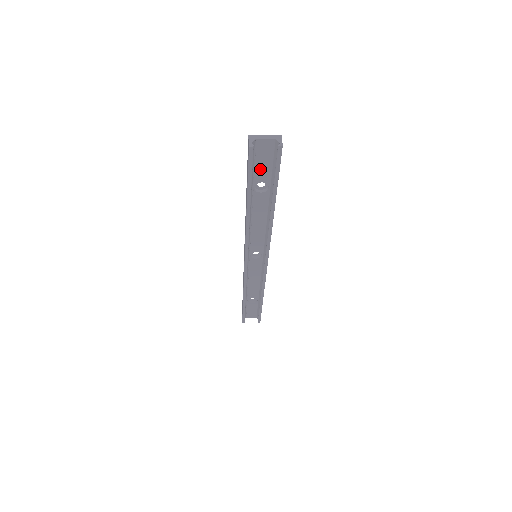
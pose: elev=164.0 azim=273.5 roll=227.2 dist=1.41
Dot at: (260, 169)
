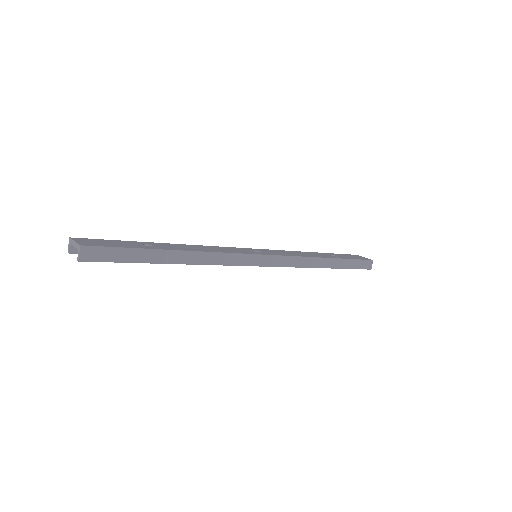
Dot at: occluded
